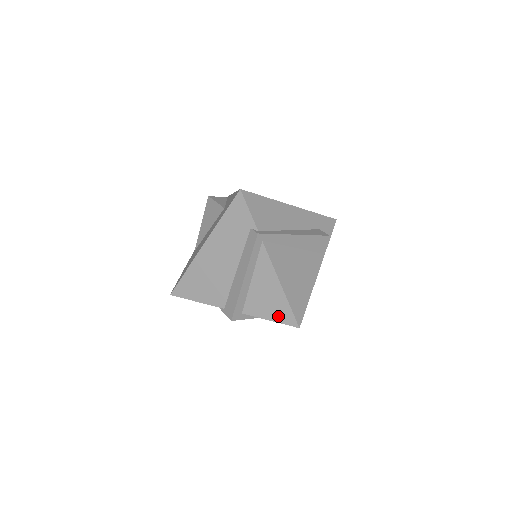
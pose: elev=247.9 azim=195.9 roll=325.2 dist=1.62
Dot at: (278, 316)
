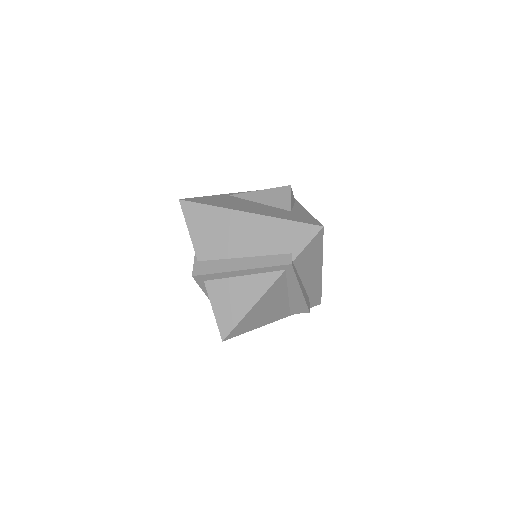
Dot at: (222, 317)
